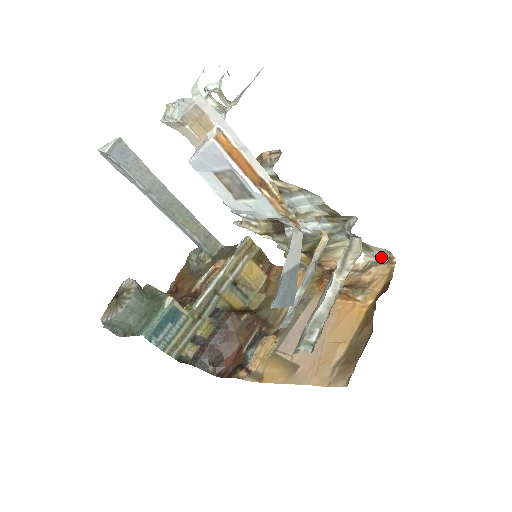
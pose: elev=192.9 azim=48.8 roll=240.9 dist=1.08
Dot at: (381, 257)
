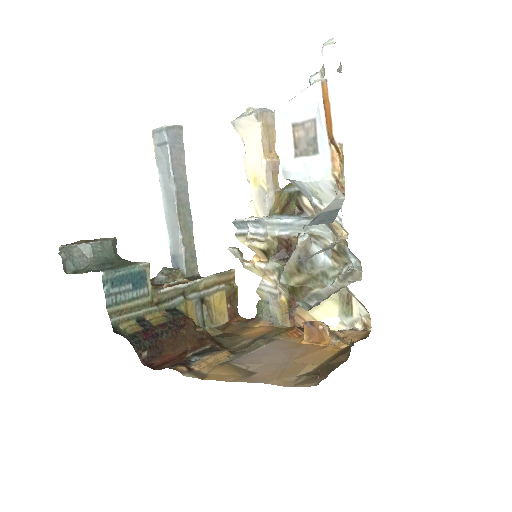
Dot at: (356, 326)
